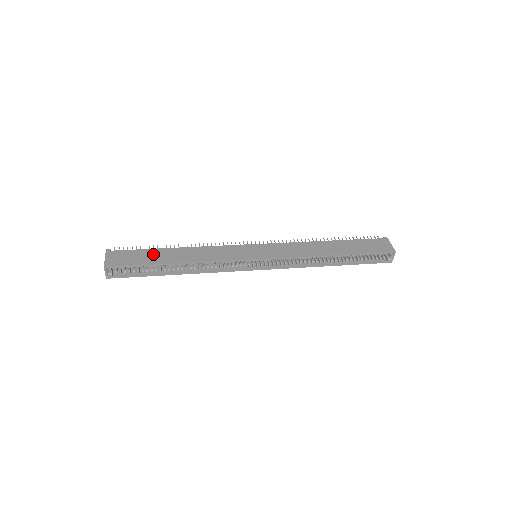
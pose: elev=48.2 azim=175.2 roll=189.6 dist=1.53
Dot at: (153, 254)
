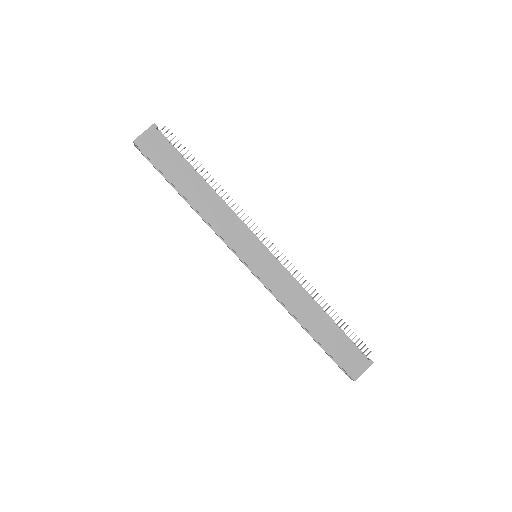
Dot at: (181, 169)
